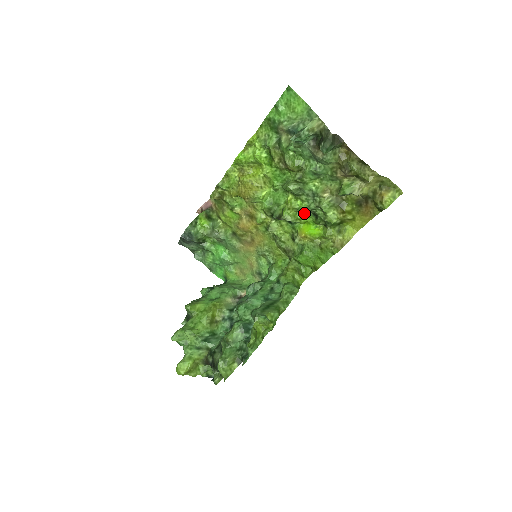
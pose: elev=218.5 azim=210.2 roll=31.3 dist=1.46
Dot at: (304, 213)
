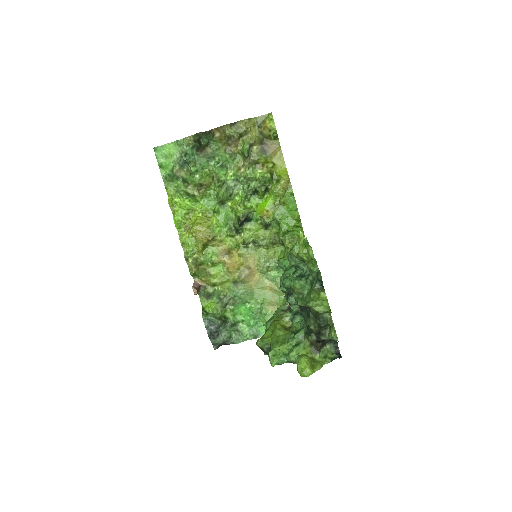
Dot at: (248, 201)
